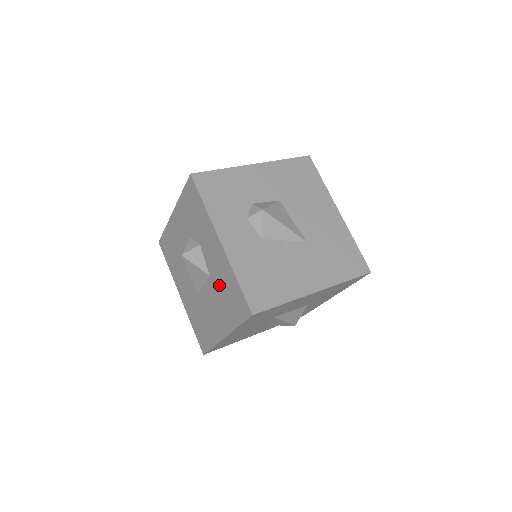
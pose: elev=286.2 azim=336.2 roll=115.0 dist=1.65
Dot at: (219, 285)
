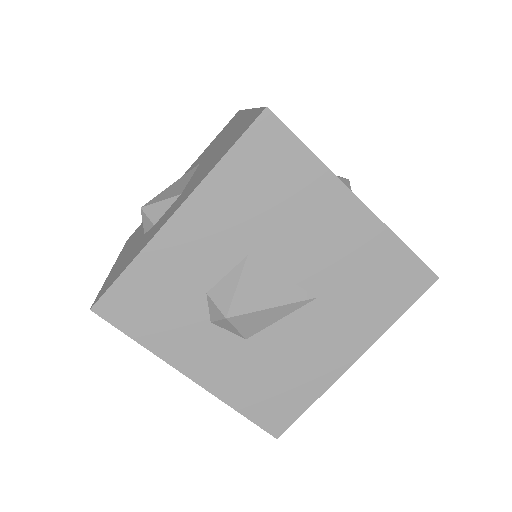
Dot at: occluded
